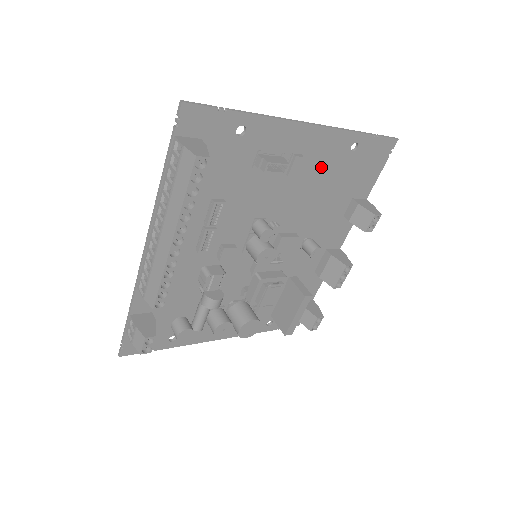
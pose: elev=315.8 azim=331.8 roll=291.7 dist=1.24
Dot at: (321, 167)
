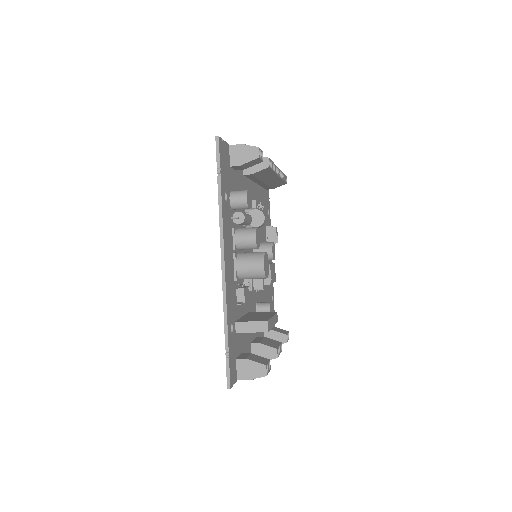
Dot at: occluded
